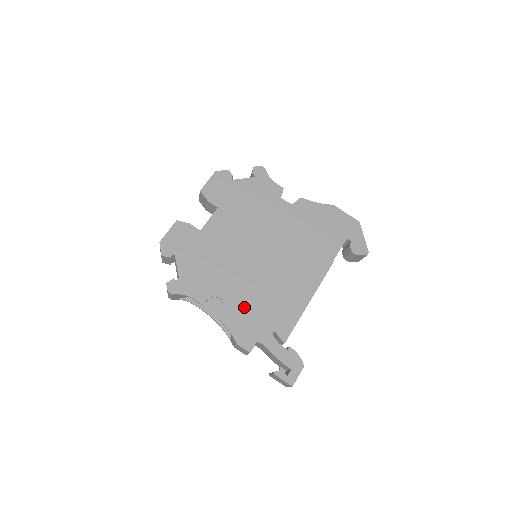
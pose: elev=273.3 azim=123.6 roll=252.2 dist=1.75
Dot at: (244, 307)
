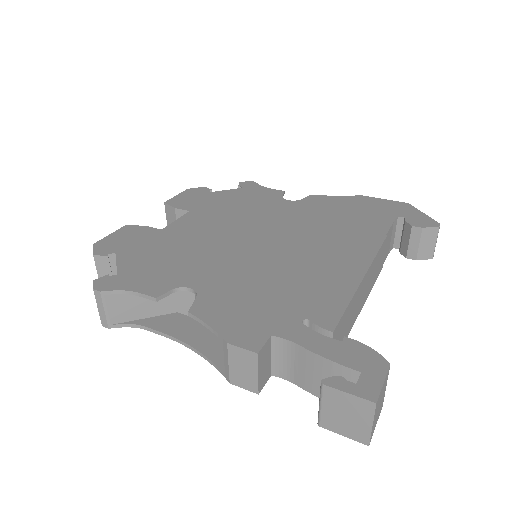
Dot at: (238, 294)
